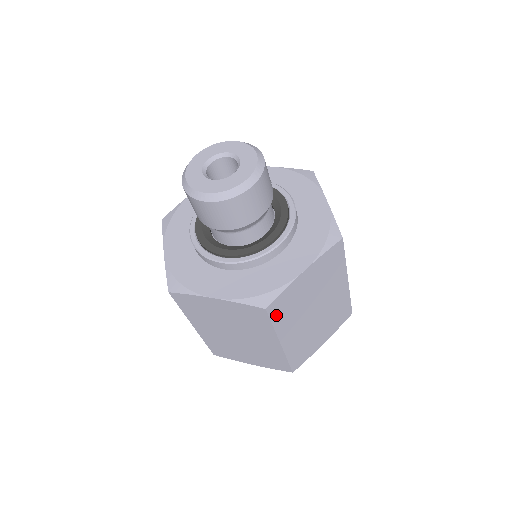
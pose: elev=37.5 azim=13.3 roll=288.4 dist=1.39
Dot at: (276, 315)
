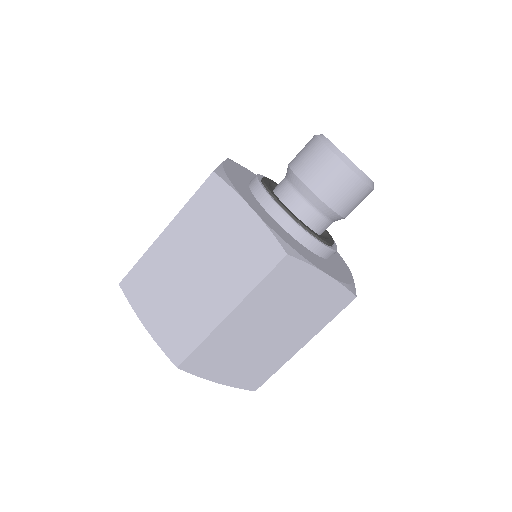
Dot at: occluded
